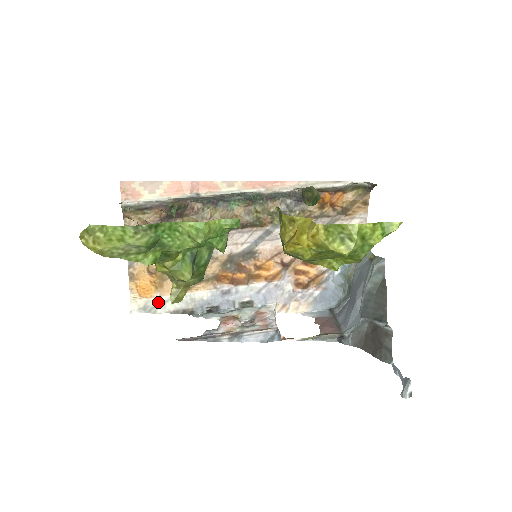
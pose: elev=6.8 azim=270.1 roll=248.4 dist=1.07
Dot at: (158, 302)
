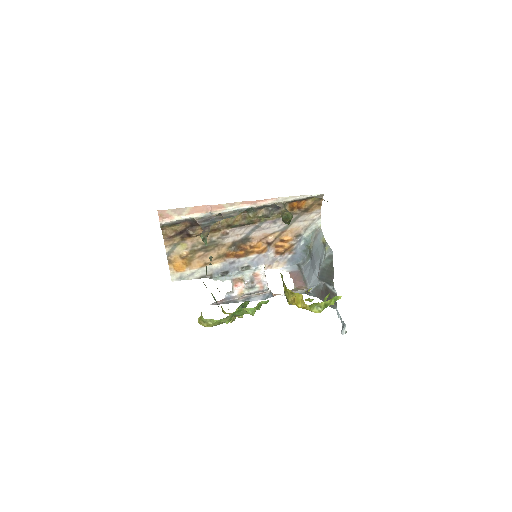
Dot at: (189, 273)
